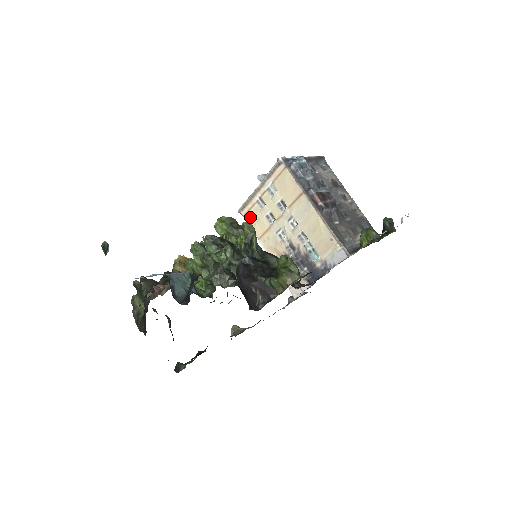
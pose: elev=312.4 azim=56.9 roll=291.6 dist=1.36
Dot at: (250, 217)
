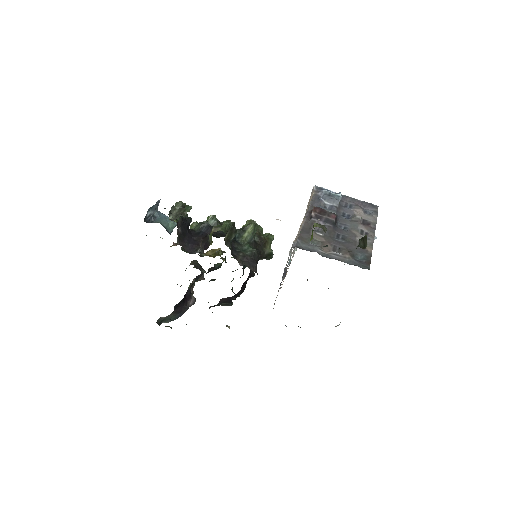
Dot at: occluded
